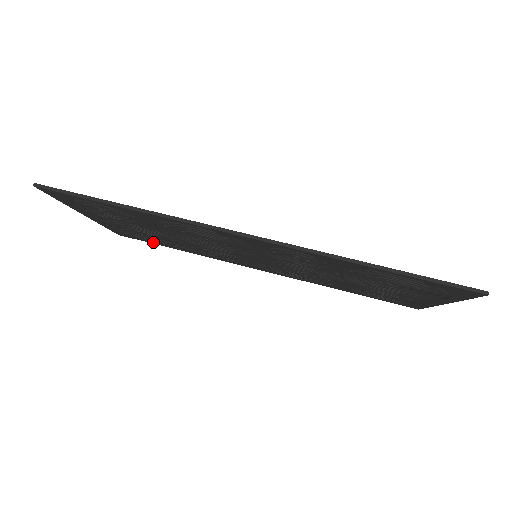
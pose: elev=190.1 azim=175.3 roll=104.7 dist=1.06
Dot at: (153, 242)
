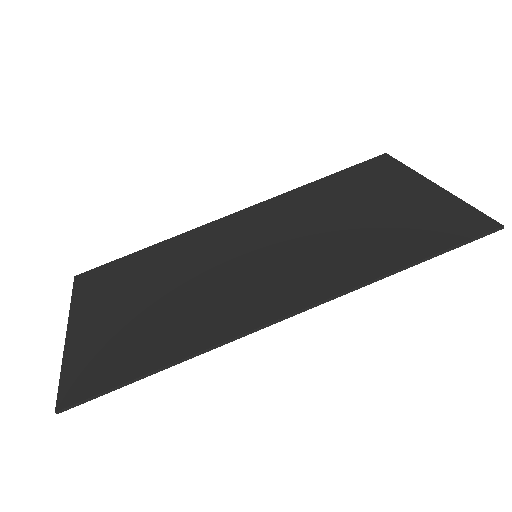
Dot at: (118, 265)
